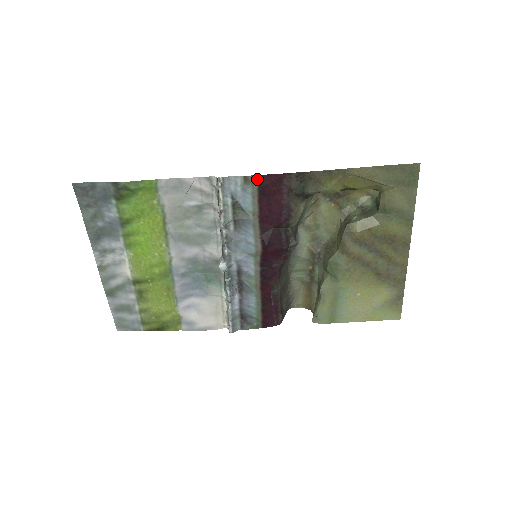
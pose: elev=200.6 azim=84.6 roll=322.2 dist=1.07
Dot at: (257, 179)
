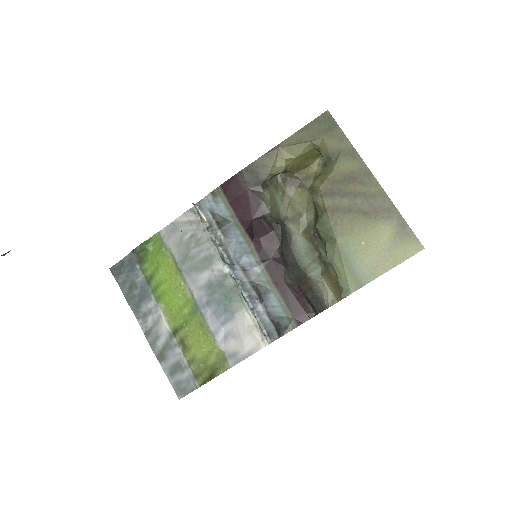
Dot at: (221, 189)
